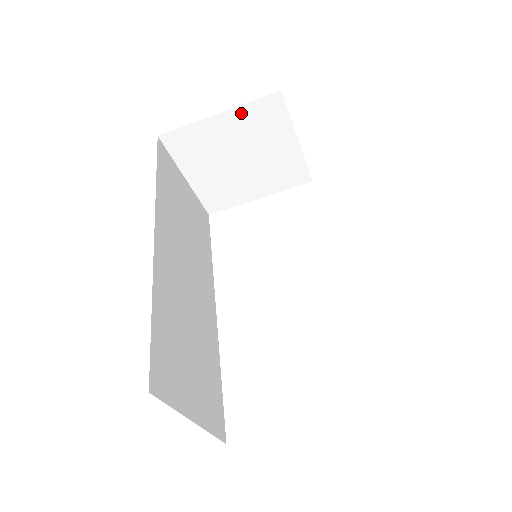
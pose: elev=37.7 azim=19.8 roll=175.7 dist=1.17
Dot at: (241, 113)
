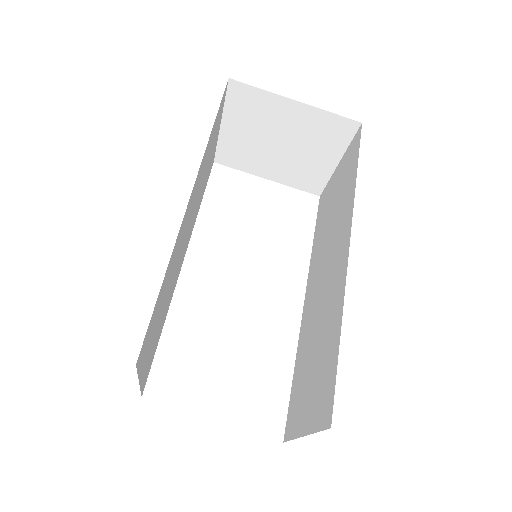
Dot at: (315, 114)
